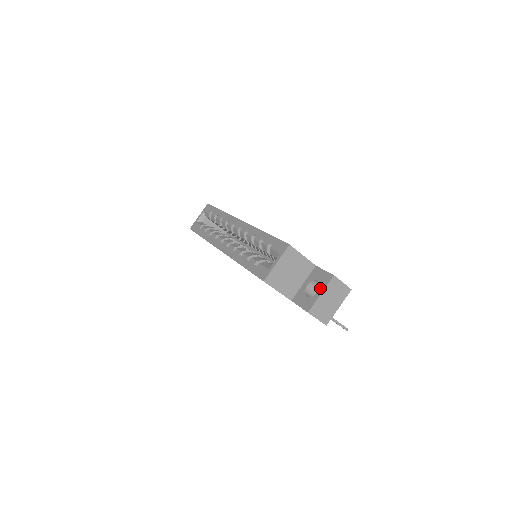
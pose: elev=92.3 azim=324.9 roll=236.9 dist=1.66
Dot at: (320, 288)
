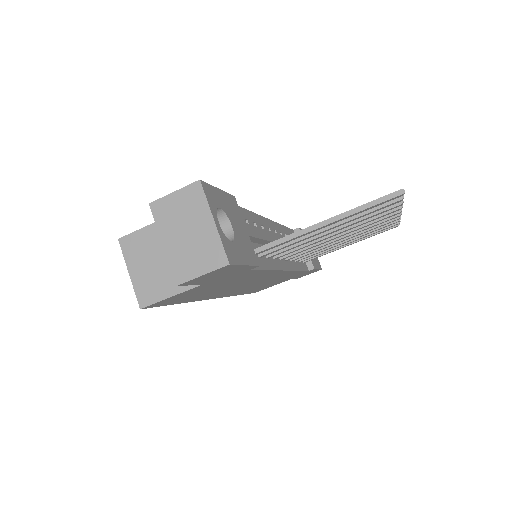
Dot at: (164, 237)
